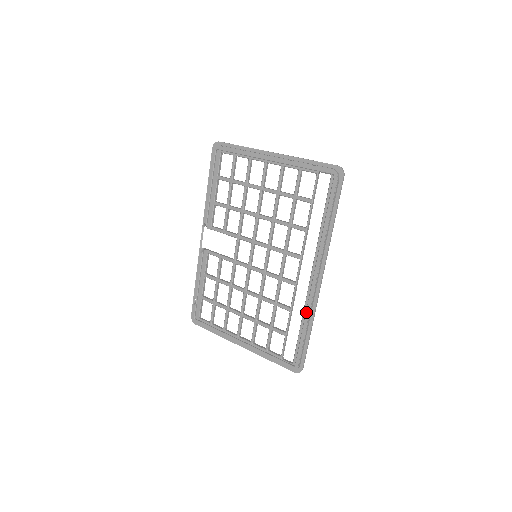
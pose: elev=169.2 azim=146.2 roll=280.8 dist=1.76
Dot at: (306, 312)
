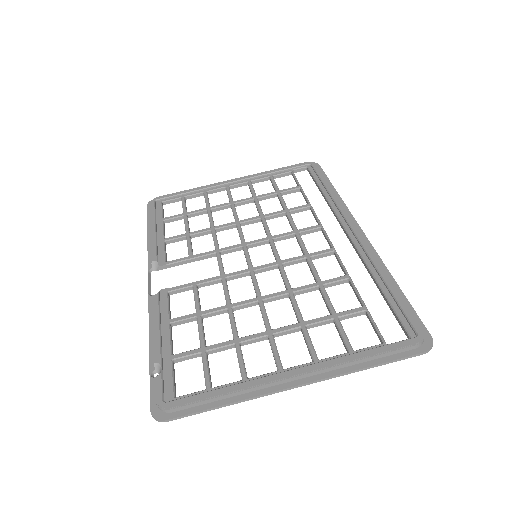
Dot at: (373, 261)
